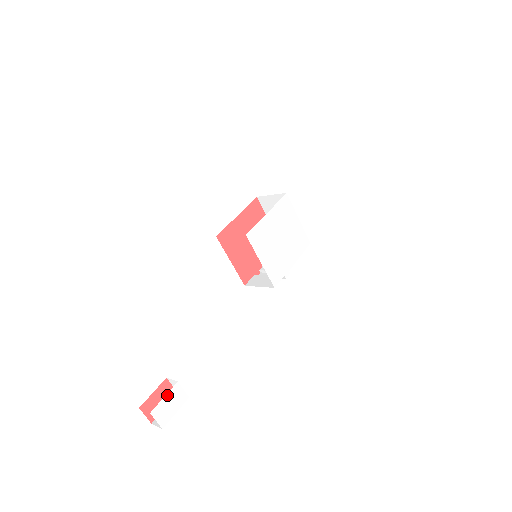
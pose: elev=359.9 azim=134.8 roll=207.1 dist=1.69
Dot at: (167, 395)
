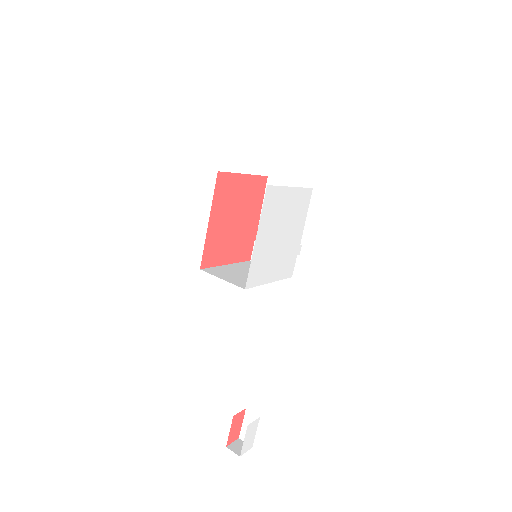
Dot at: (245, 438)
